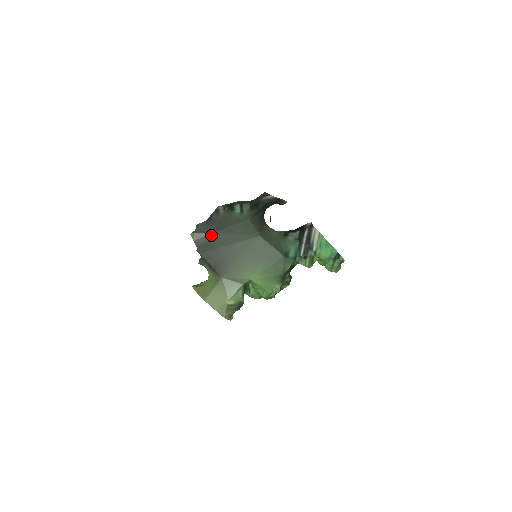
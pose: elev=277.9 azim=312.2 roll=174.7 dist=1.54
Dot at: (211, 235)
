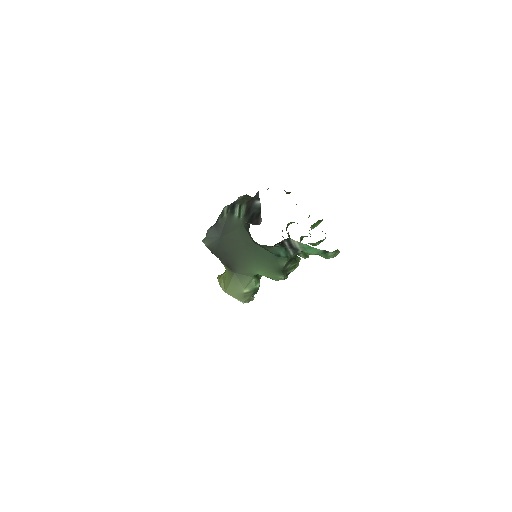
Dot at: (219, 239)
